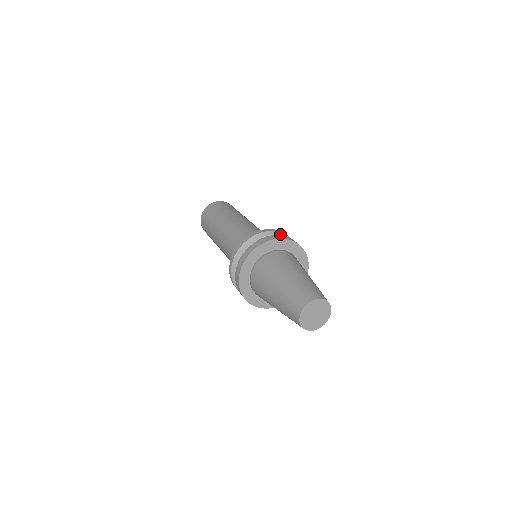
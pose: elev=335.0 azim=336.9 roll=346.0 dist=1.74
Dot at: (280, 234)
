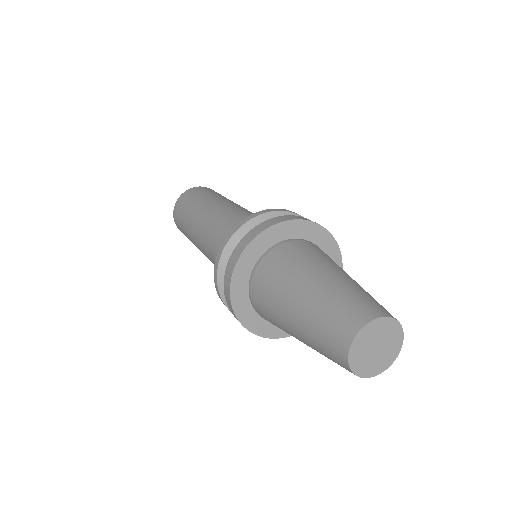
Dot at: occluded
